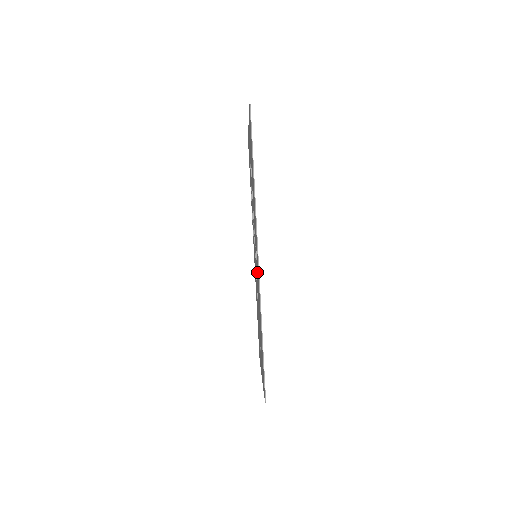
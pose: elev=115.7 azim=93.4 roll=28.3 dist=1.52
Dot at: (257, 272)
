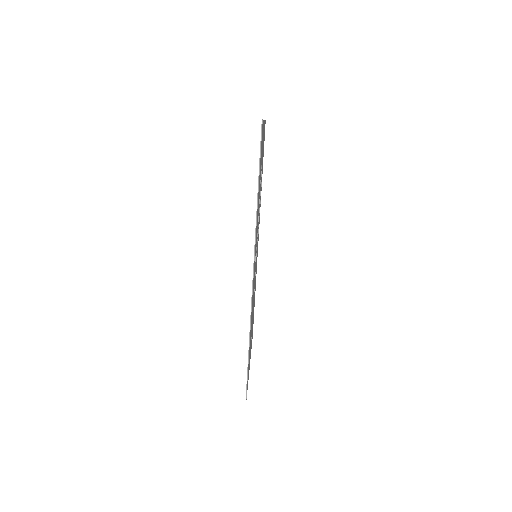
Dot at: occluded
